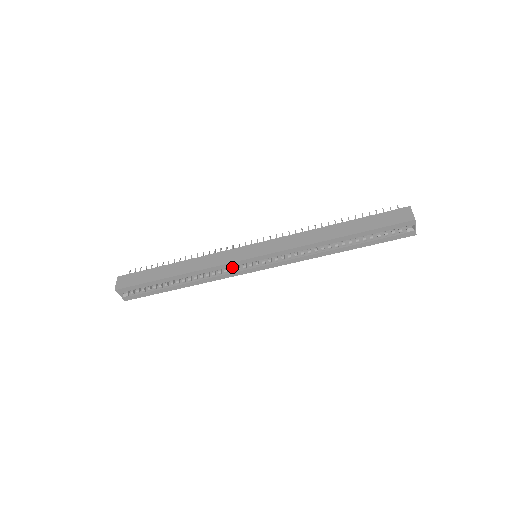
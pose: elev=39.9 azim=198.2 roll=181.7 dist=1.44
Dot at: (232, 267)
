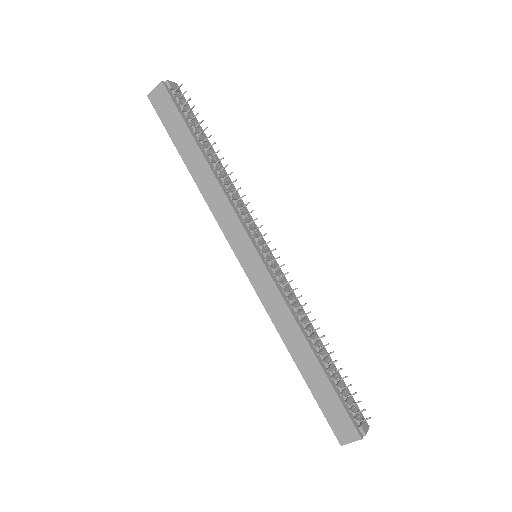
Dot at: occluded
